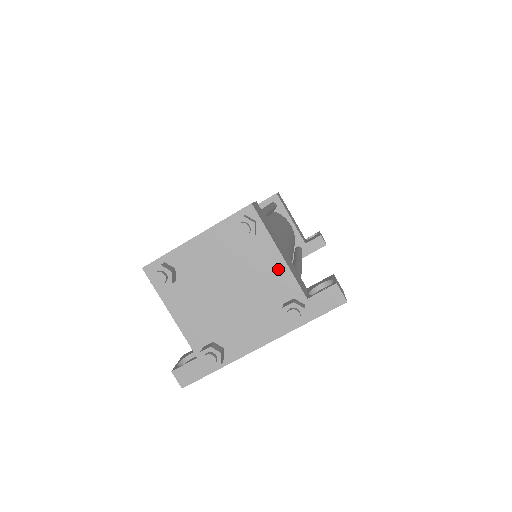
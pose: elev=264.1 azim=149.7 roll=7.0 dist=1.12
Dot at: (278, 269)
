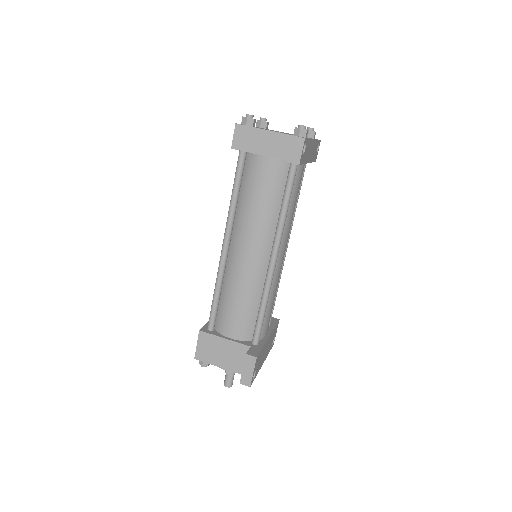
Dot at: occluded
